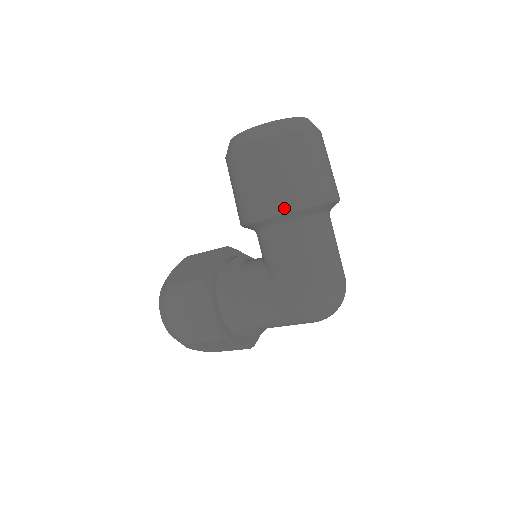
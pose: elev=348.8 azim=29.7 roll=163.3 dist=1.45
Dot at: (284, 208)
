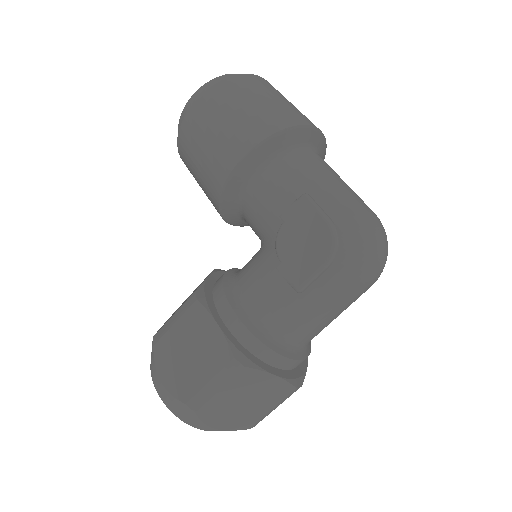
Dot at: (255, 140)
